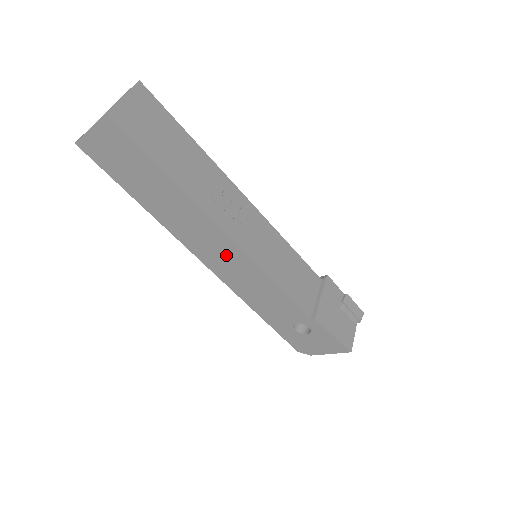
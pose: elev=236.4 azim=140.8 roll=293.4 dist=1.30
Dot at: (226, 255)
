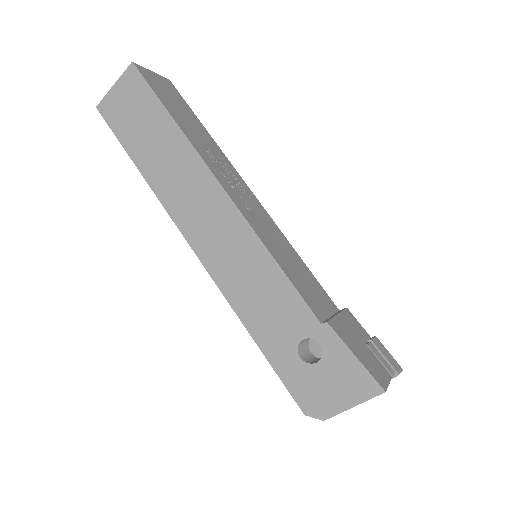
Dot at: (219, 223)
